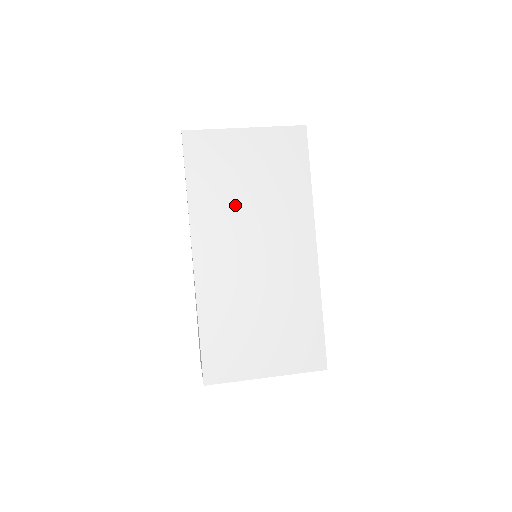
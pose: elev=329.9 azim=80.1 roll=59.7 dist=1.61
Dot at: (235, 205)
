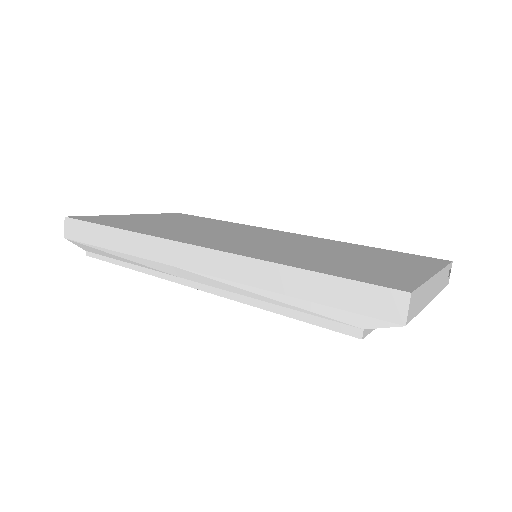
Dot at: (185, 229)
